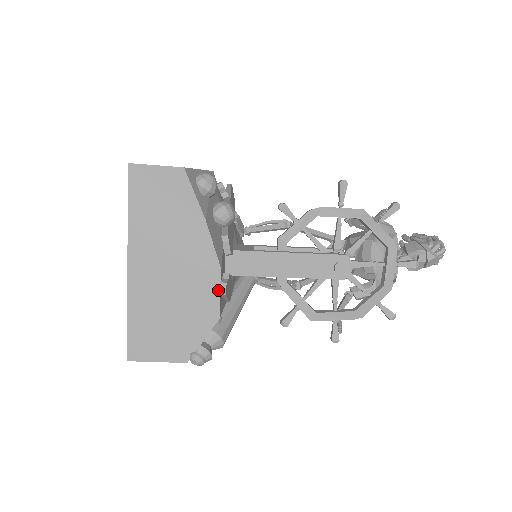
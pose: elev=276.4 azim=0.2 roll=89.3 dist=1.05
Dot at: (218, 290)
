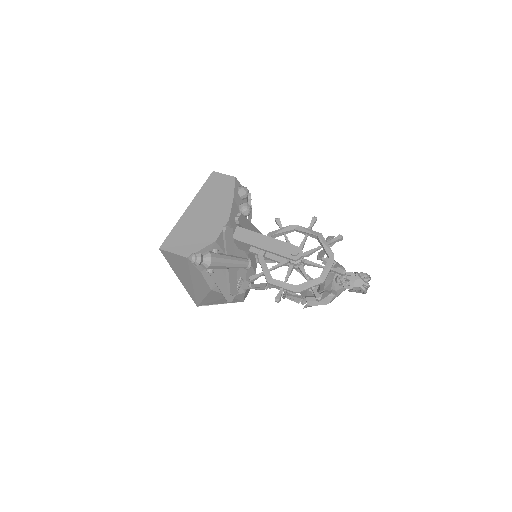
Dot at: (222, 228)
